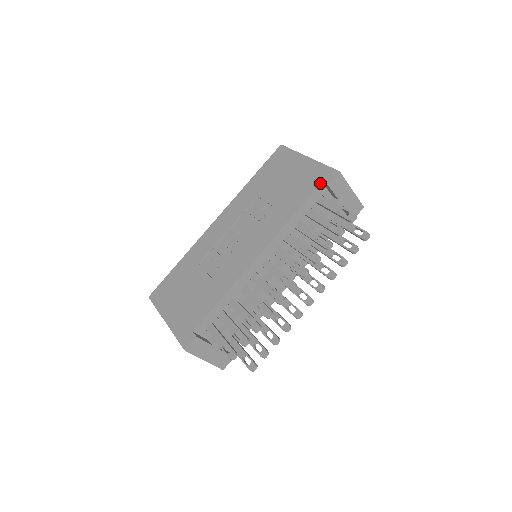
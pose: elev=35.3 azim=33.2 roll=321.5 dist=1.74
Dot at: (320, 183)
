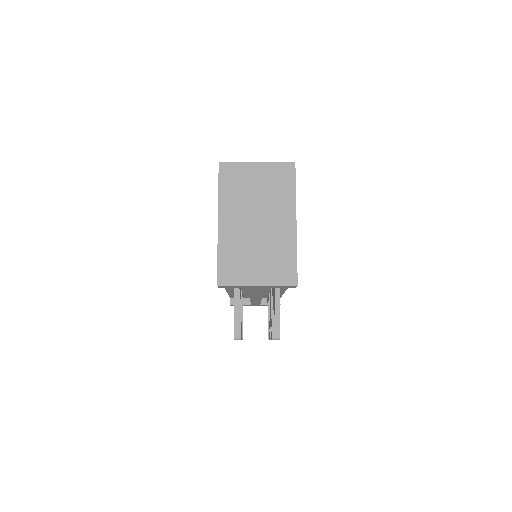
Dot at: occluded
